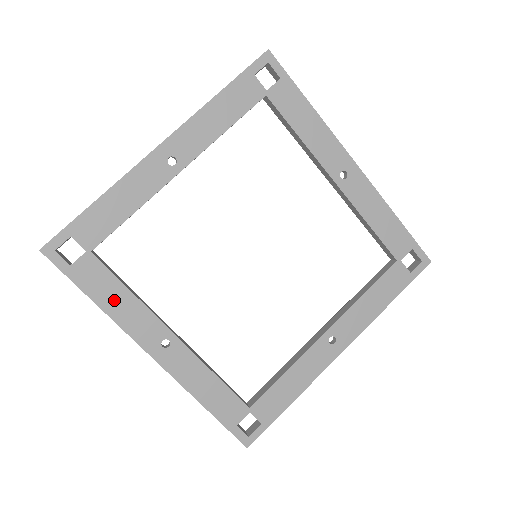
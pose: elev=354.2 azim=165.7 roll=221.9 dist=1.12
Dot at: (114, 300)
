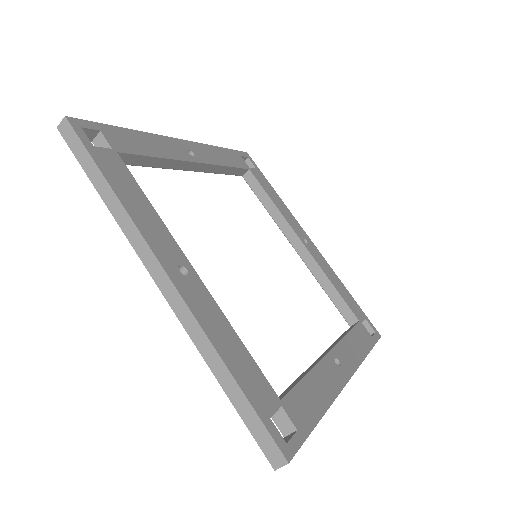
Dot at: (133, 199)
